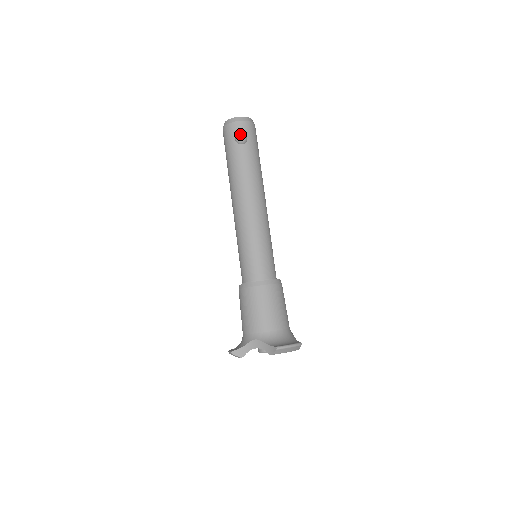
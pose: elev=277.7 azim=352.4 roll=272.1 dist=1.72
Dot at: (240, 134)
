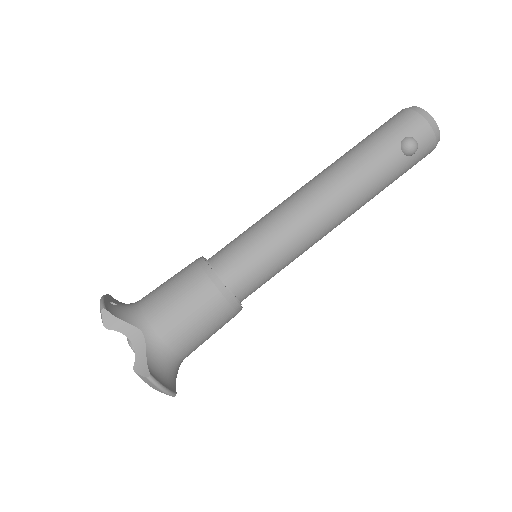
Dot at: (416, 141)
